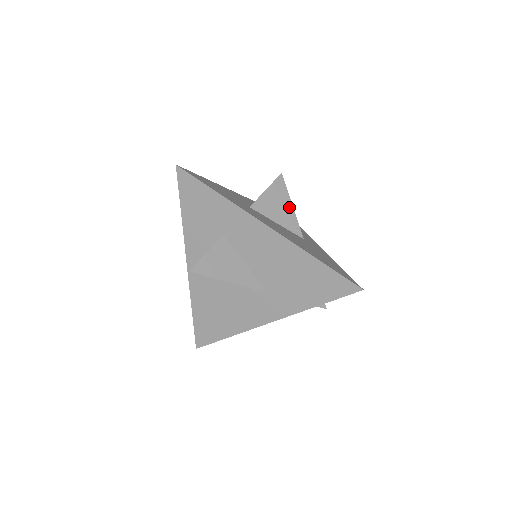
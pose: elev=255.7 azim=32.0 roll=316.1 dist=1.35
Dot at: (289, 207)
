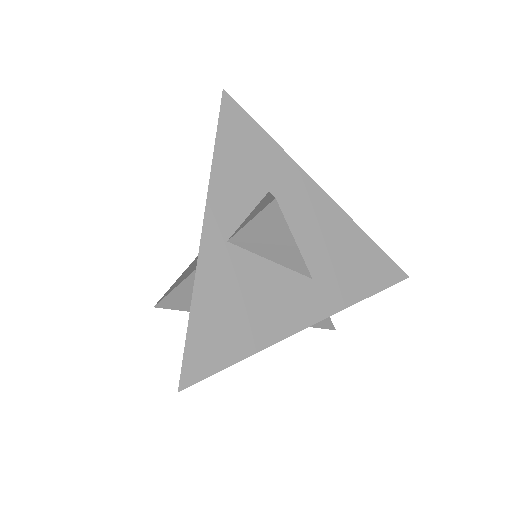
Dot at: occluded
